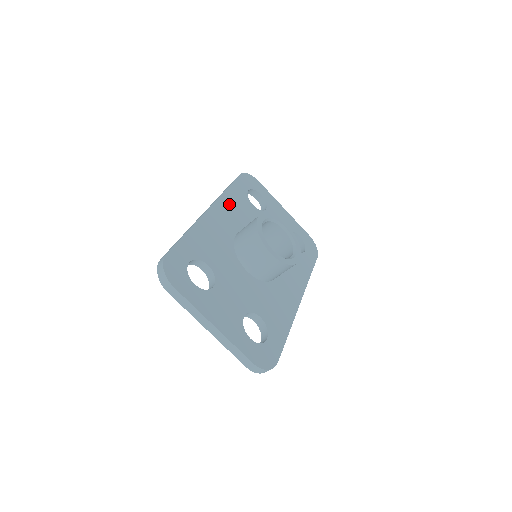
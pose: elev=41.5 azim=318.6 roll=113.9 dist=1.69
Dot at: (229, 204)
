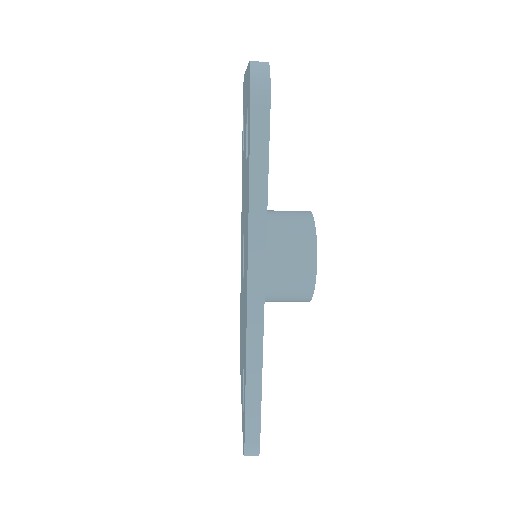
Dot at: occluded
